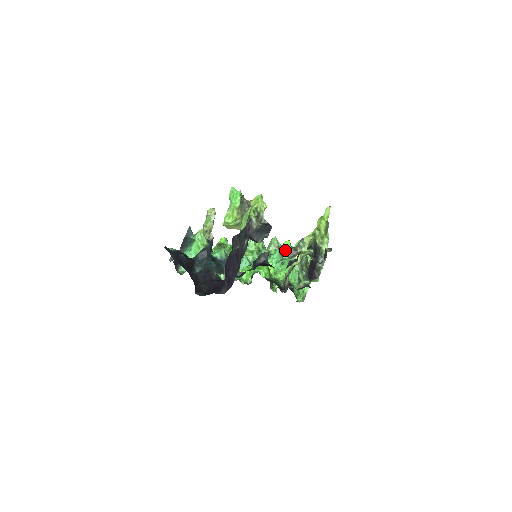
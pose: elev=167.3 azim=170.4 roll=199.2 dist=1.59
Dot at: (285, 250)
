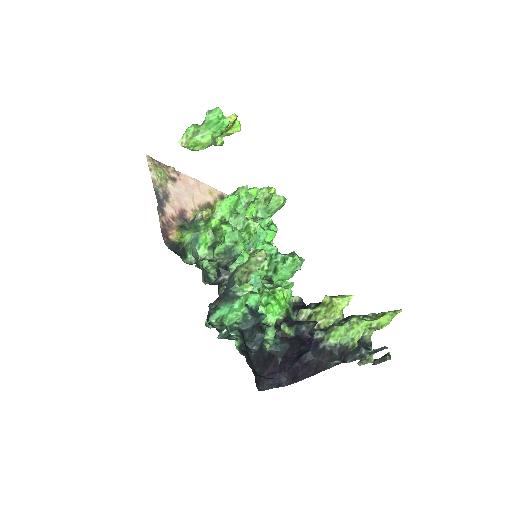
Dot at: occluded
